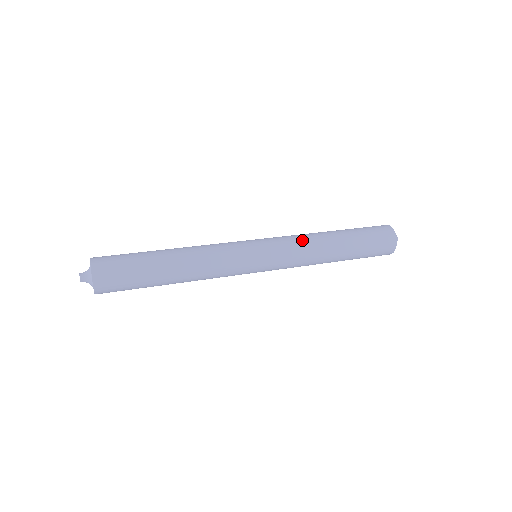
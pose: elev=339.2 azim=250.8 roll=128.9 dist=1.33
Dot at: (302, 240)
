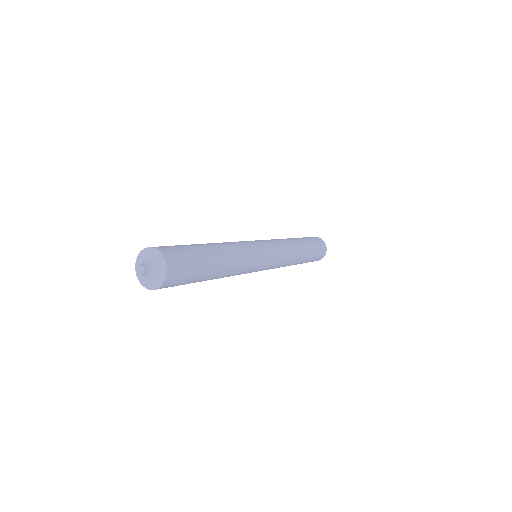
Dot at: (279, 239)
